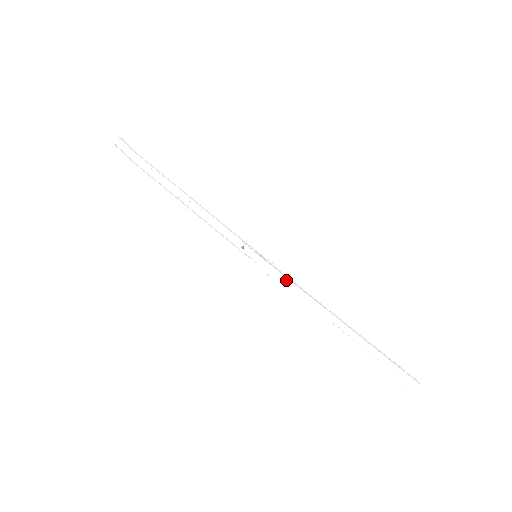
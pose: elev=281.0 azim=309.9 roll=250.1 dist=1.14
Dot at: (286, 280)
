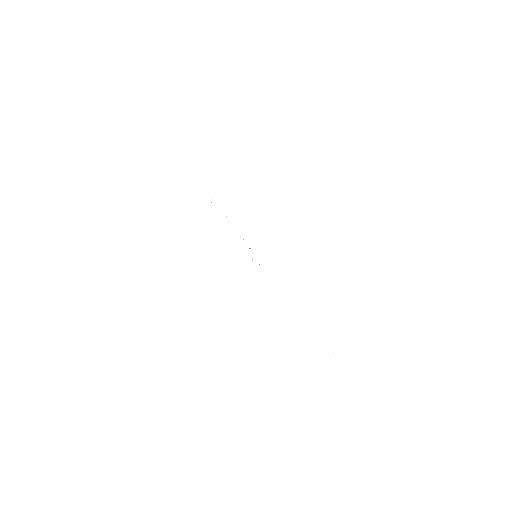
Dot at: (270, 273)
